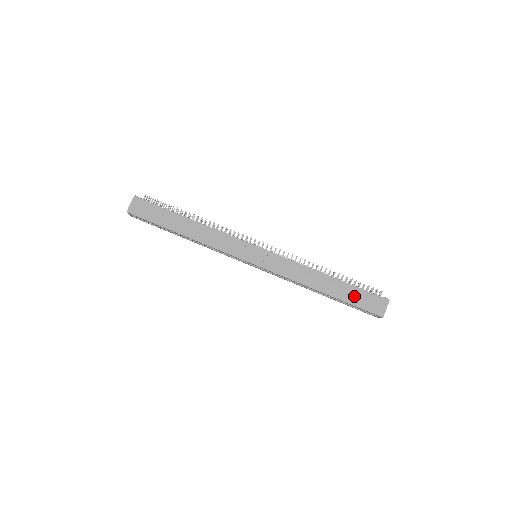
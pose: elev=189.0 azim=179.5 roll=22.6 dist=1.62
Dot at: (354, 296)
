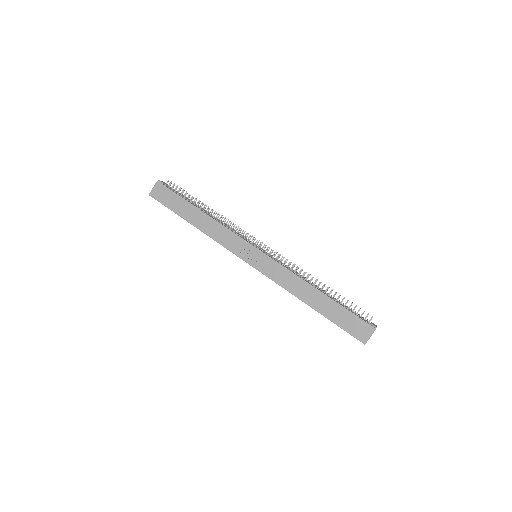
Dot at: (340, 316)
